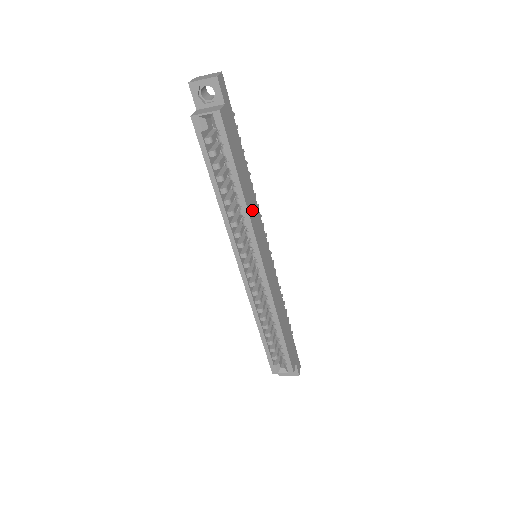
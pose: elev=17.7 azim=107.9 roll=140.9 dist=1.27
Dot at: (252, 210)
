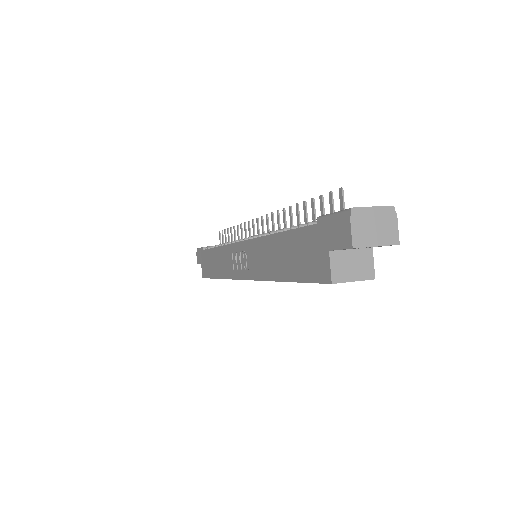
Dot at: occluded
